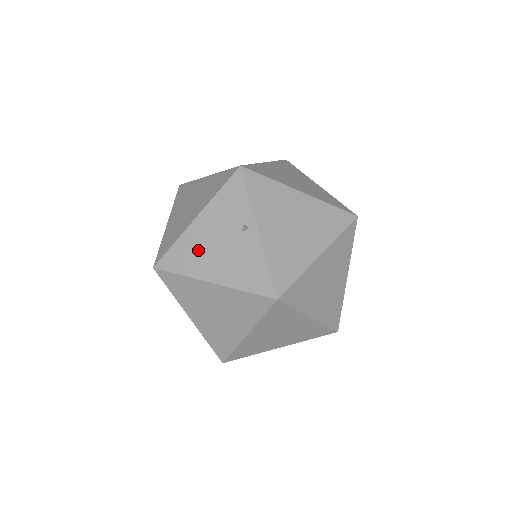
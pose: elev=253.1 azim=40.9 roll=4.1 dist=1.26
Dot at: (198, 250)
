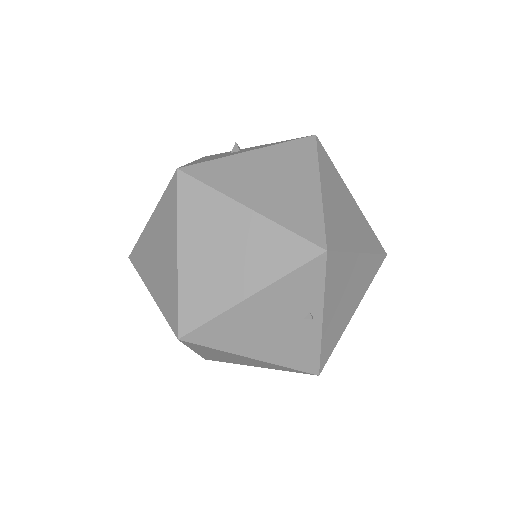
Dot at: (244, 329)
